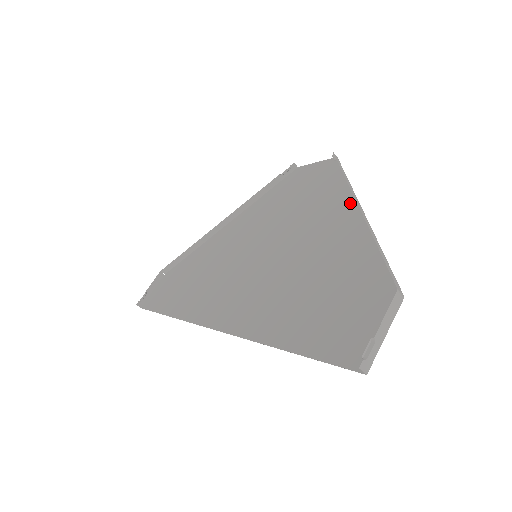
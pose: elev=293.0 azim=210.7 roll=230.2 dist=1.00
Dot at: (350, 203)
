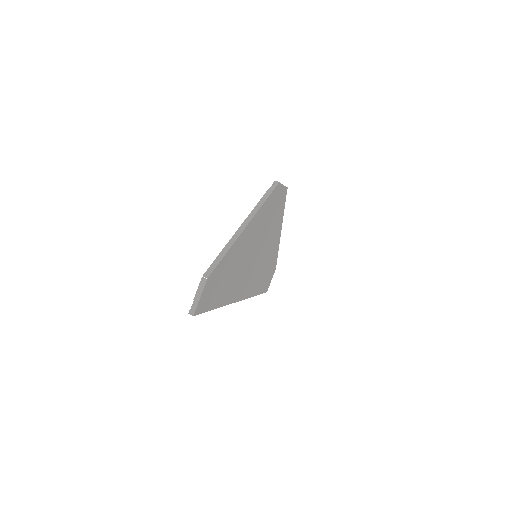
Dot at: (252, 221)
